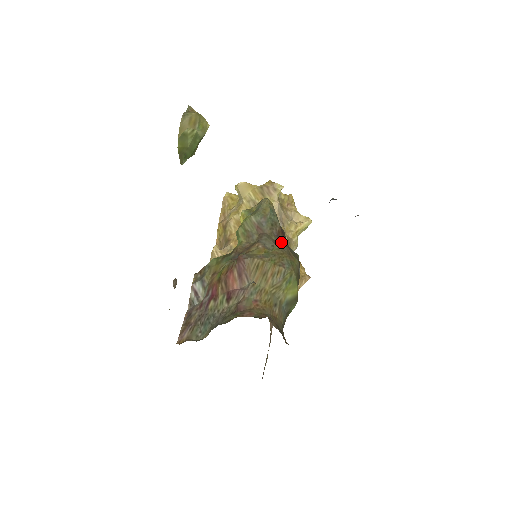
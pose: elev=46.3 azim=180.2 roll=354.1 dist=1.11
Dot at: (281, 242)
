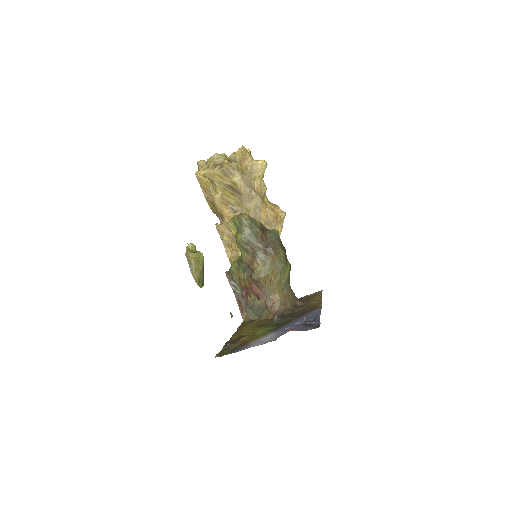
Dot at: (267, 244)
